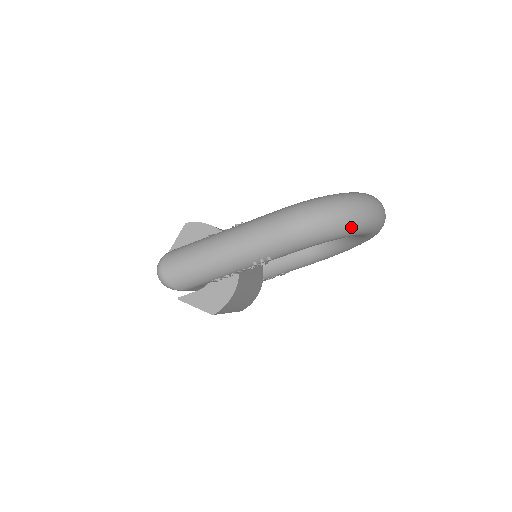
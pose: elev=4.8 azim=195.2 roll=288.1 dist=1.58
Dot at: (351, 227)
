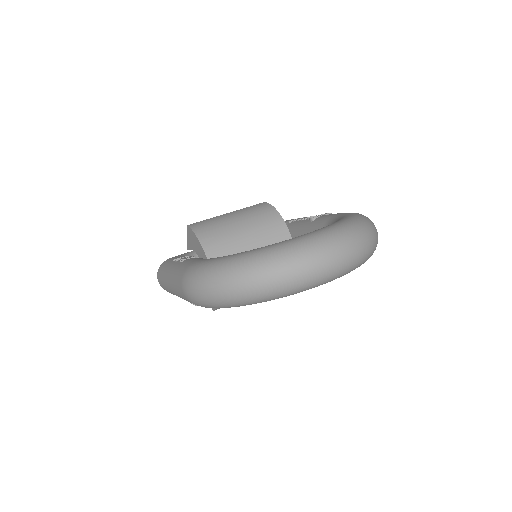
Dot at: (239, 303)
